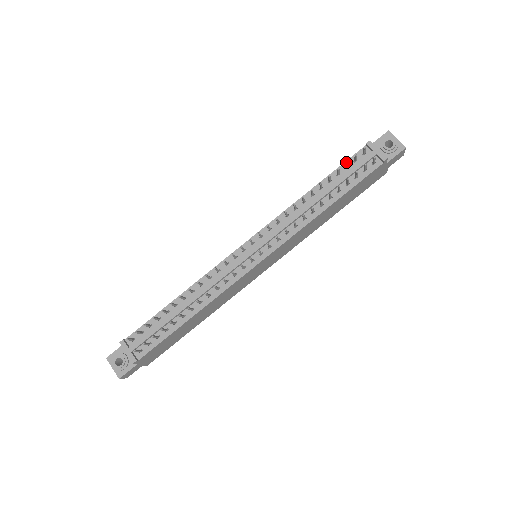
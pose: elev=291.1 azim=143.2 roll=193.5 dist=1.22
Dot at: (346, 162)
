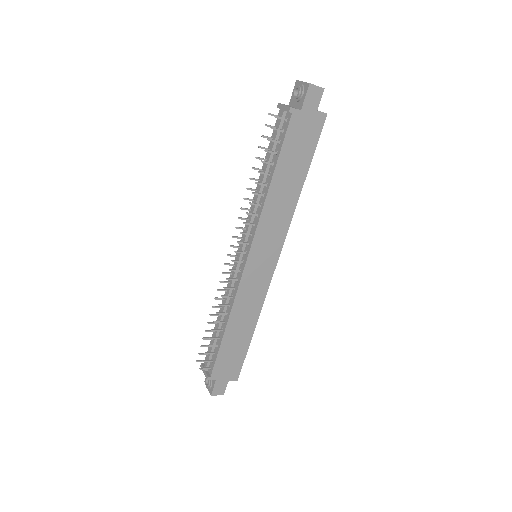
Dot at: occluded
